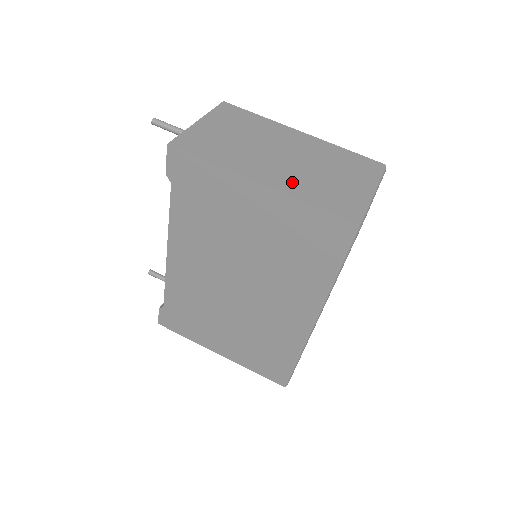
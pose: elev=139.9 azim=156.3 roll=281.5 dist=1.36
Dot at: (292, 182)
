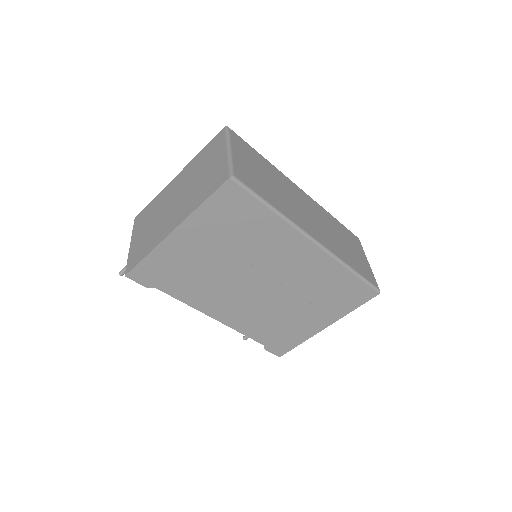
Dot at: (187, 207)
